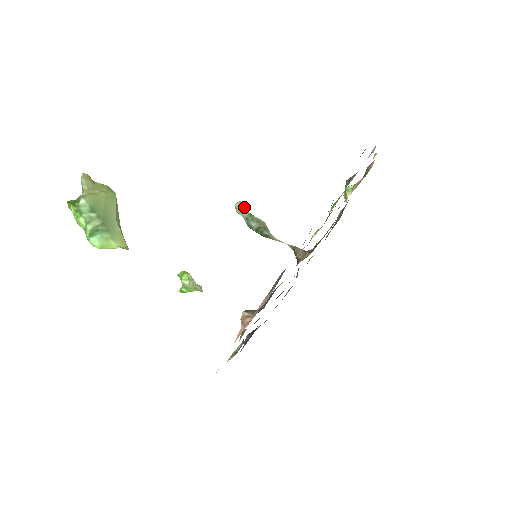
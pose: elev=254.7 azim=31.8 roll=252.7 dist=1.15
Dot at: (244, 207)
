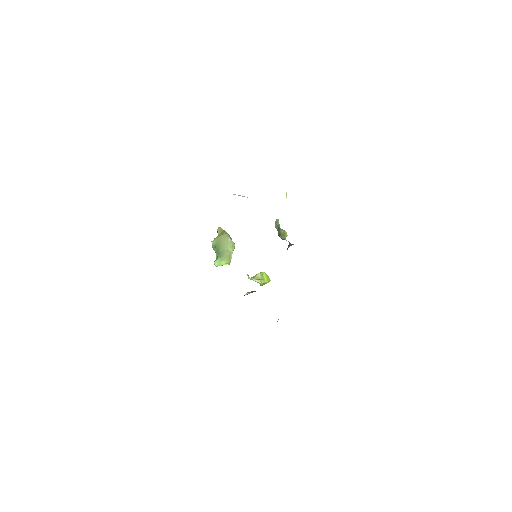
Dot at: (277, 222)
